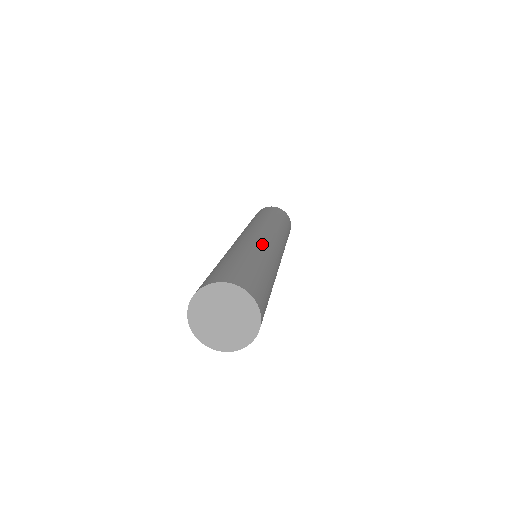
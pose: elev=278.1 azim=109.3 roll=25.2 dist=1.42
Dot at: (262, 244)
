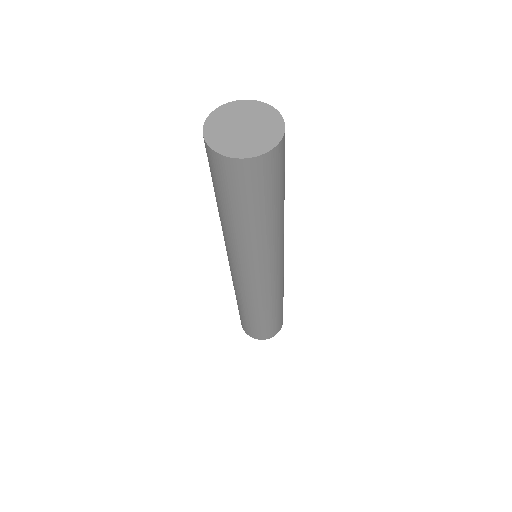
Dot at: occluded
